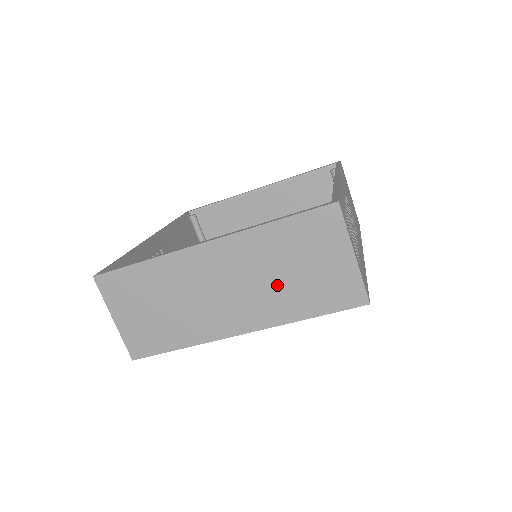
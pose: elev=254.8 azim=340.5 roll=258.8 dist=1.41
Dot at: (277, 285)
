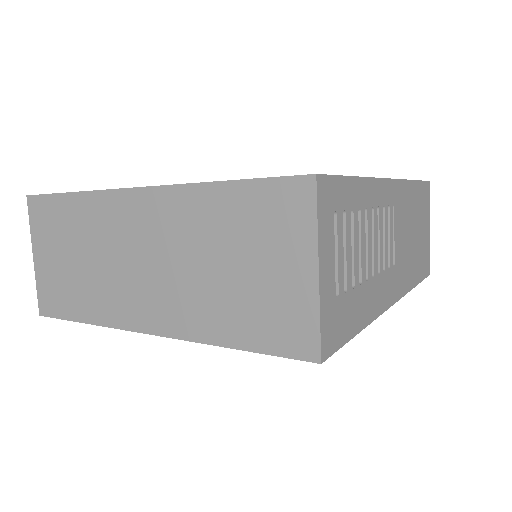
Dot at: (204, 280)
